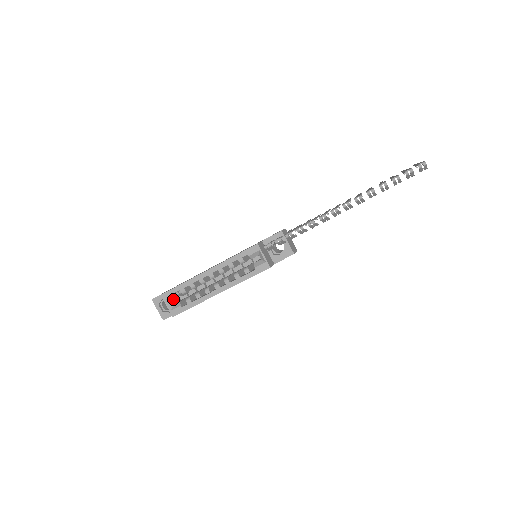
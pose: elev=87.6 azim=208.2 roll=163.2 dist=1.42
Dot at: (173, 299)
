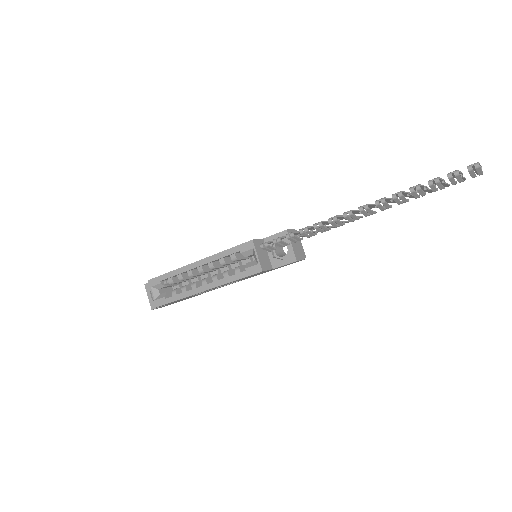
Dot at: (160, 288)
